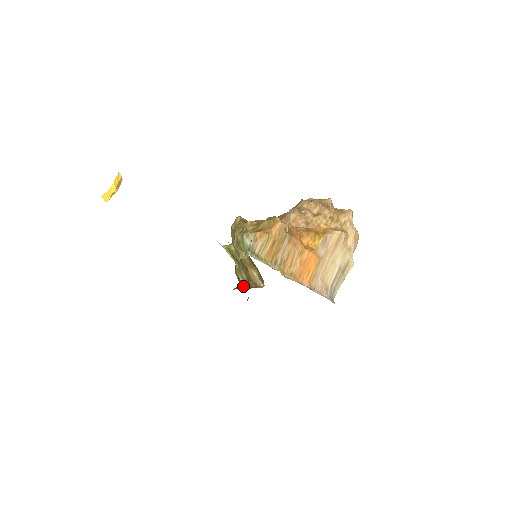
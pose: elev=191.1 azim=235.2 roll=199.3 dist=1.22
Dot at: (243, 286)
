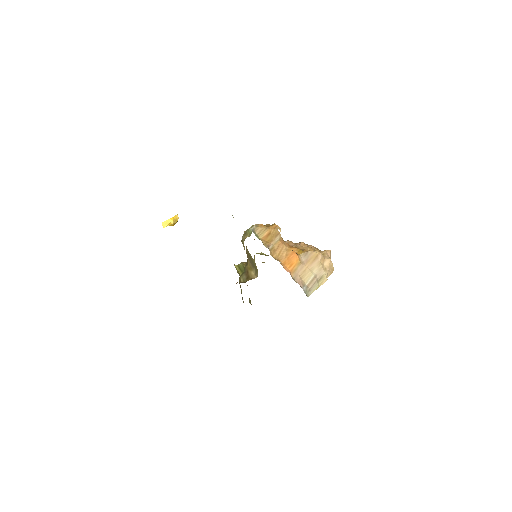
Dot at: occluded
